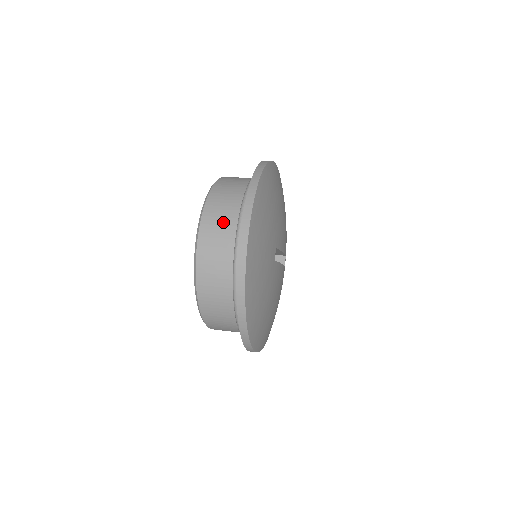
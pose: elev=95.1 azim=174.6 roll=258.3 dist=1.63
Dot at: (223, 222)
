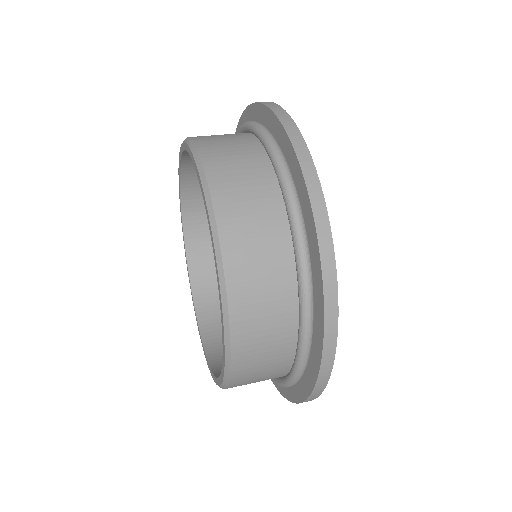
Dot at: (270, 330)
